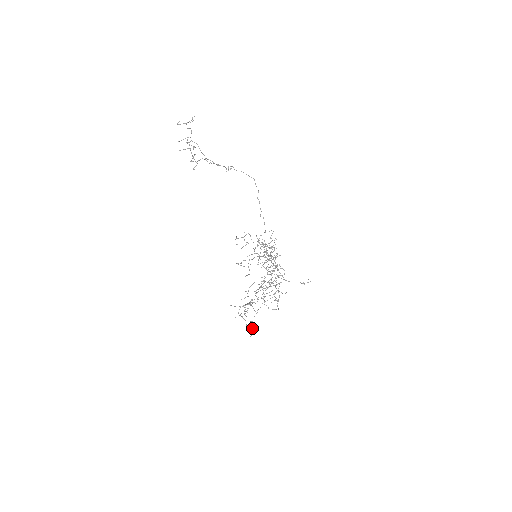
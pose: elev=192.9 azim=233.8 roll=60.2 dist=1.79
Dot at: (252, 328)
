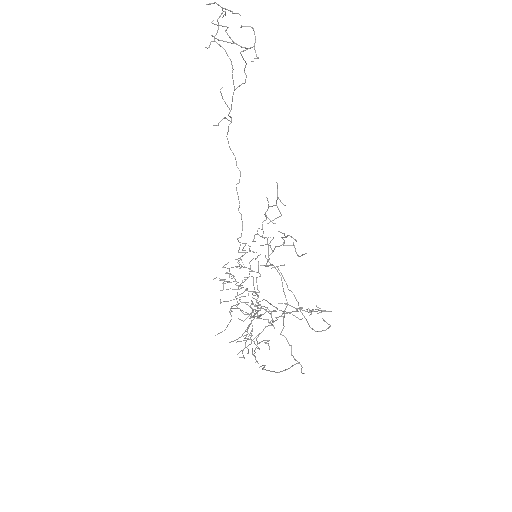
Dot at: (297, 361)
